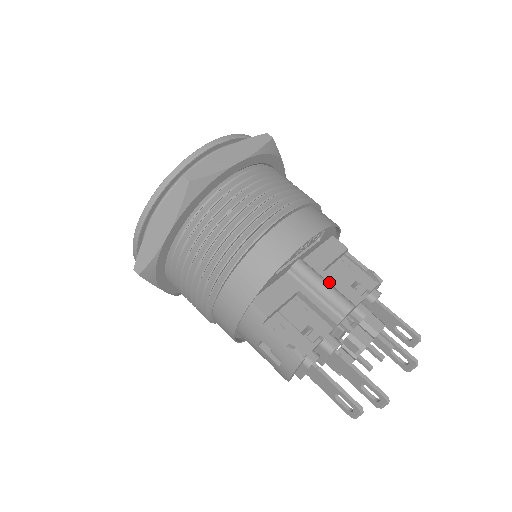
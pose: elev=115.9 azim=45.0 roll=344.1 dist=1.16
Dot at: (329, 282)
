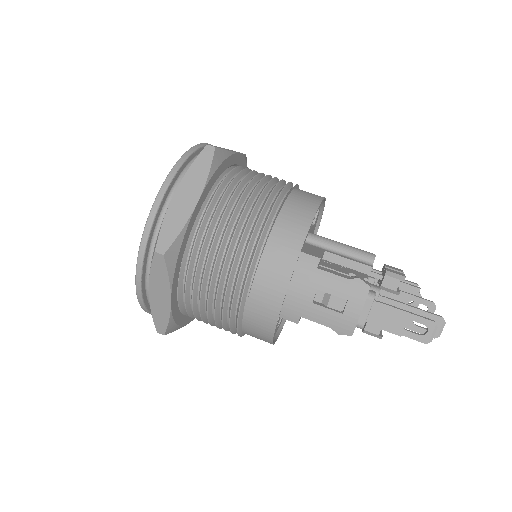
Dot at: occluded
